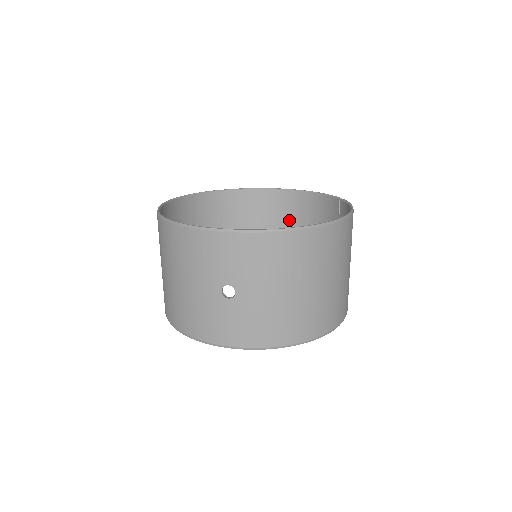
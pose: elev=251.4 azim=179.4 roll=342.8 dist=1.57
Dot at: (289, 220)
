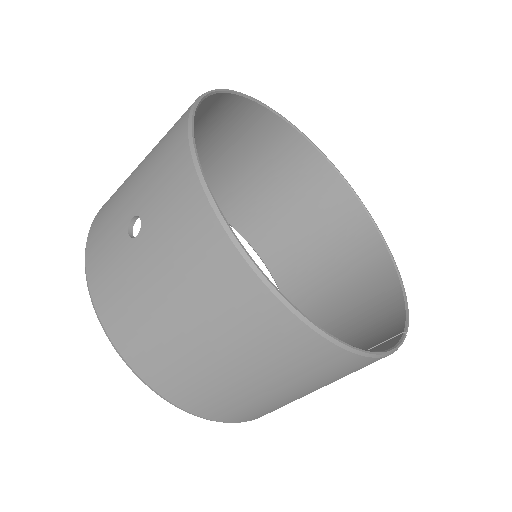
Dot at: (354, 283)
